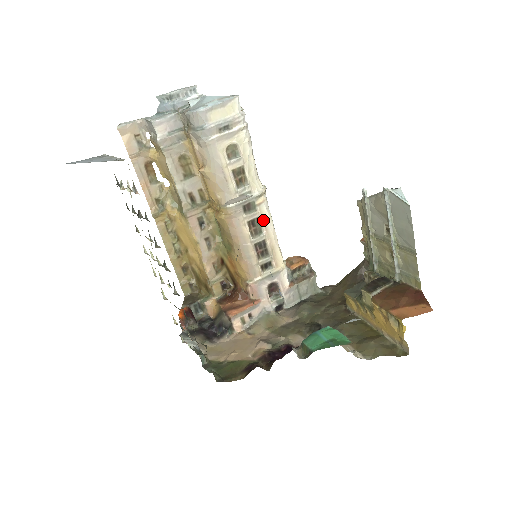
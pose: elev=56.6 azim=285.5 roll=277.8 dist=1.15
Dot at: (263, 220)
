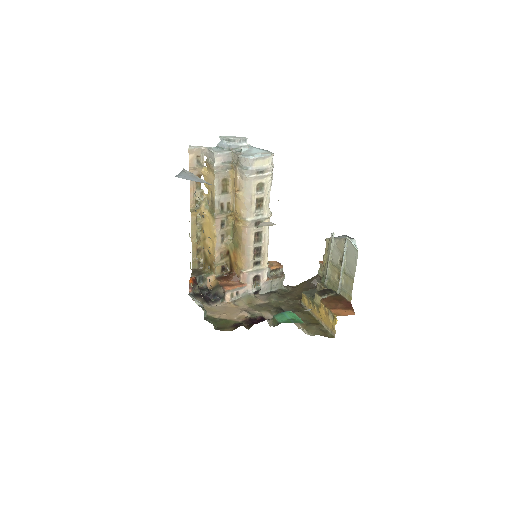
Dot at: (264, 234)
